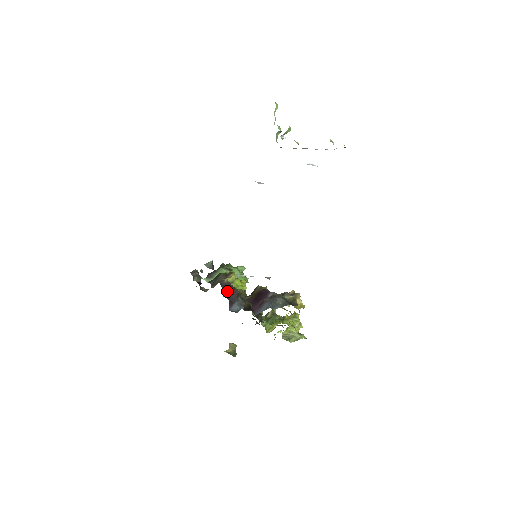
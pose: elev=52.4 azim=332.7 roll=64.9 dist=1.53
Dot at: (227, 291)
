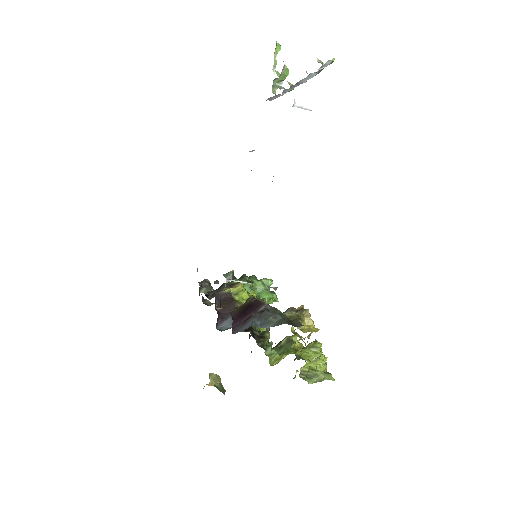
Dot at: (222, 303)
